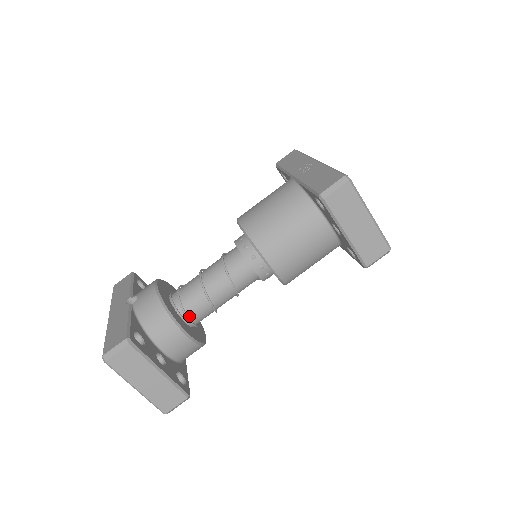
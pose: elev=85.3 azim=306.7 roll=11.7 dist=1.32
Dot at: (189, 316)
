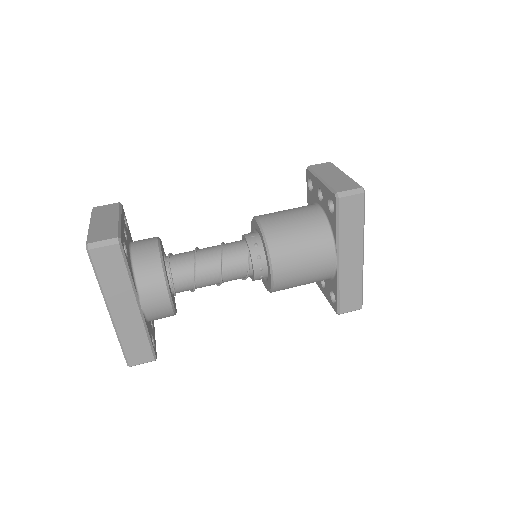
Dot at: (171, 258)
